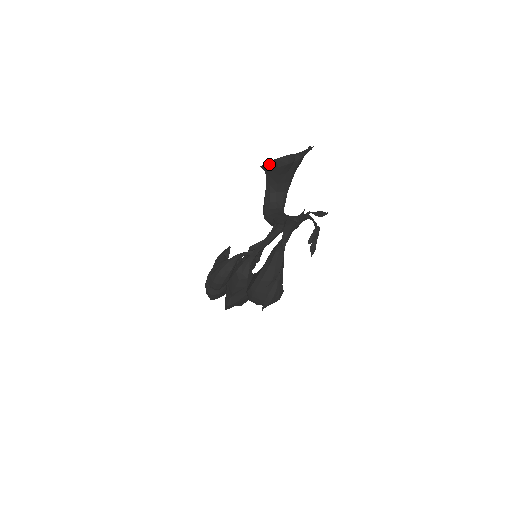
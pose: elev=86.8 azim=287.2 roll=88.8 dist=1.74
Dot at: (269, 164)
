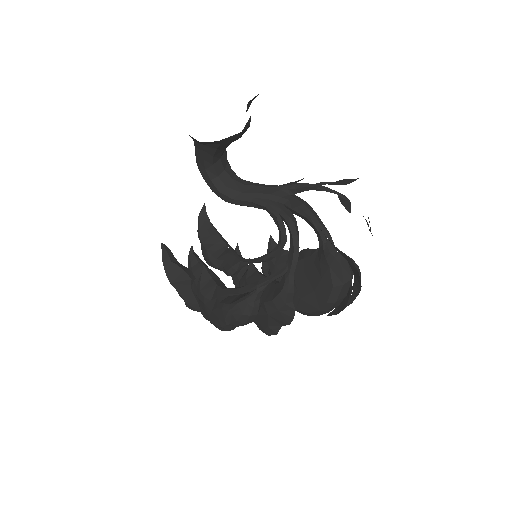
Dot at: (225, 140)
